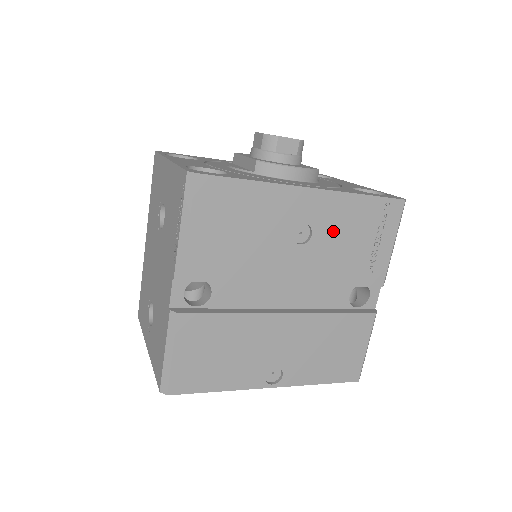
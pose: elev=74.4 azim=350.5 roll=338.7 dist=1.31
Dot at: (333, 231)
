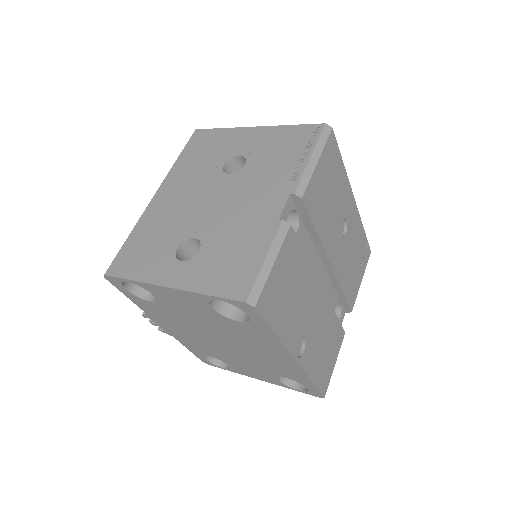
Dot at: (351, 241)
